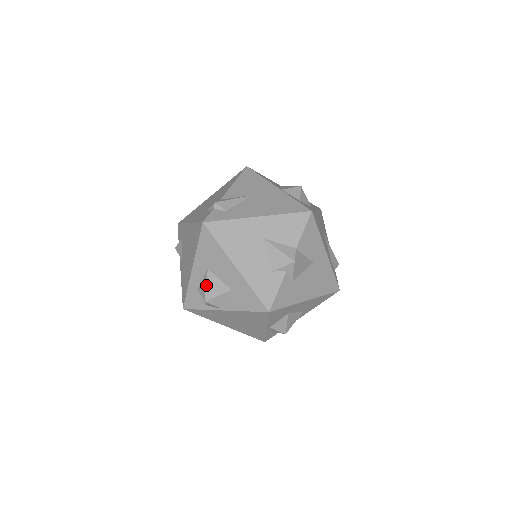
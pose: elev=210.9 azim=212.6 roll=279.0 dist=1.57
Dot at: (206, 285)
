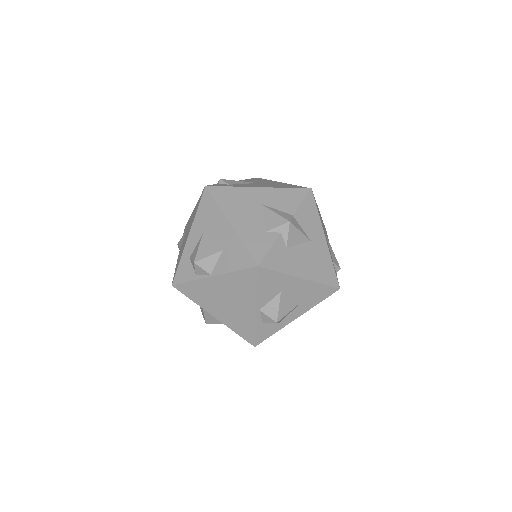
Dot at: (198, 247)
